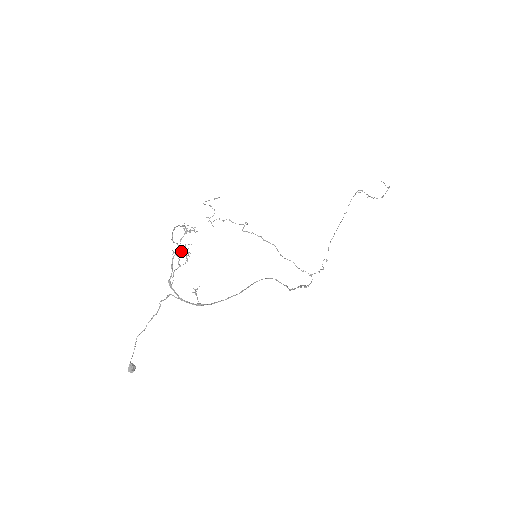
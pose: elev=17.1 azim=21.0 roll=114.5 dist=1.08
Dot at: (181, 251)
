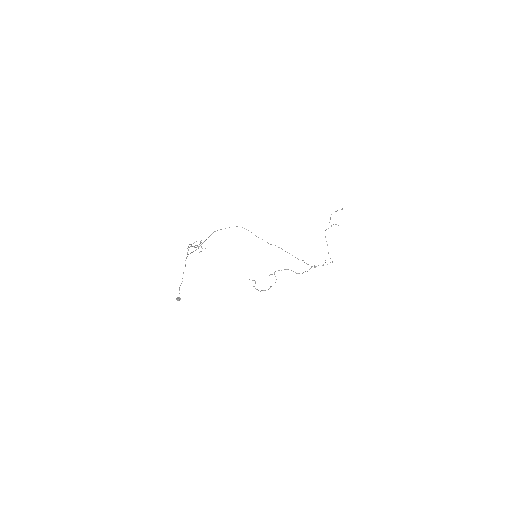
Dot at: (194, 246)
